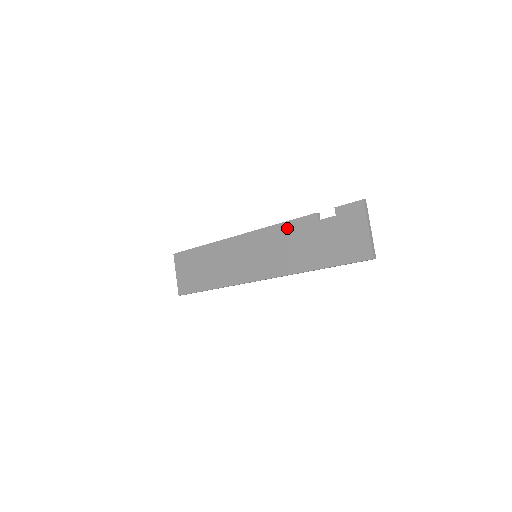
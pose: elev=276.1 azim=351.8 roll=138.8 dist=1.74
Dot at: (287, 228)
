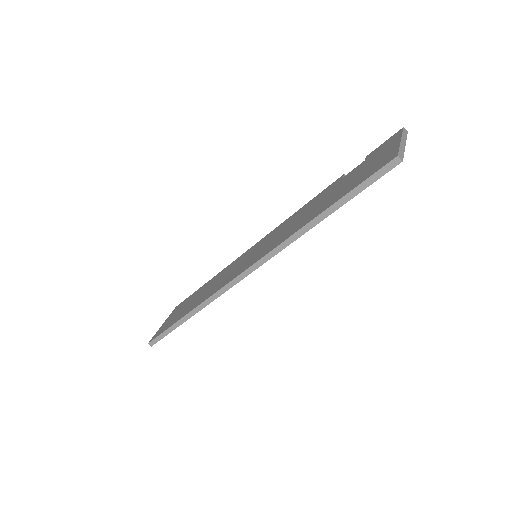
Dot at: (304, 207)
